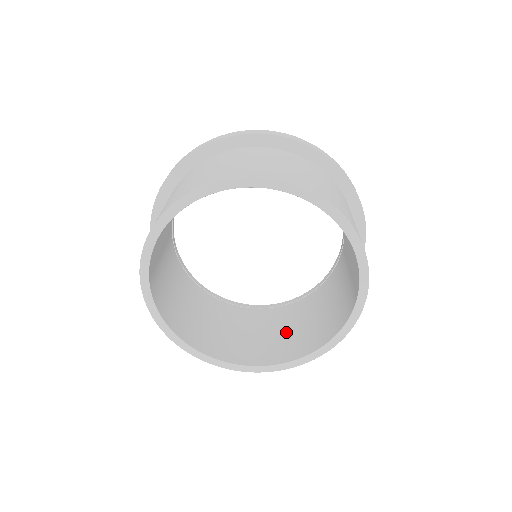
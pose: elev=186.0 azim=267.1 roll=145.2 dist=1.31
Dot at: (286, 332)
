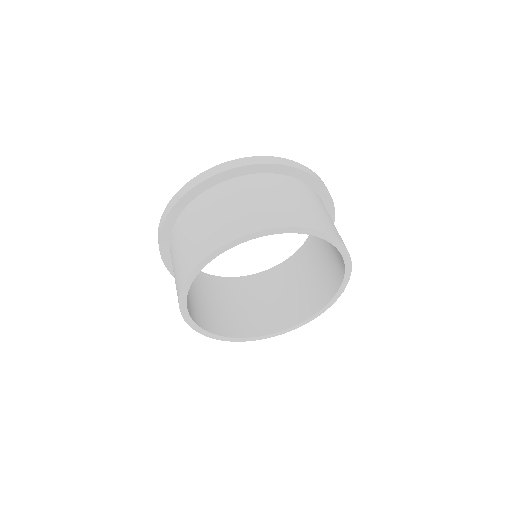
Dot at: (249, 308)
